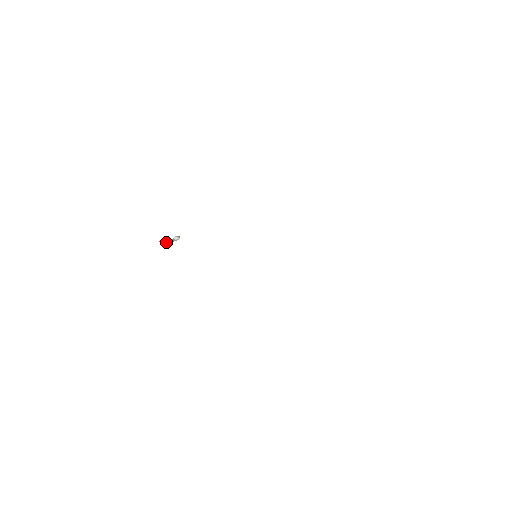
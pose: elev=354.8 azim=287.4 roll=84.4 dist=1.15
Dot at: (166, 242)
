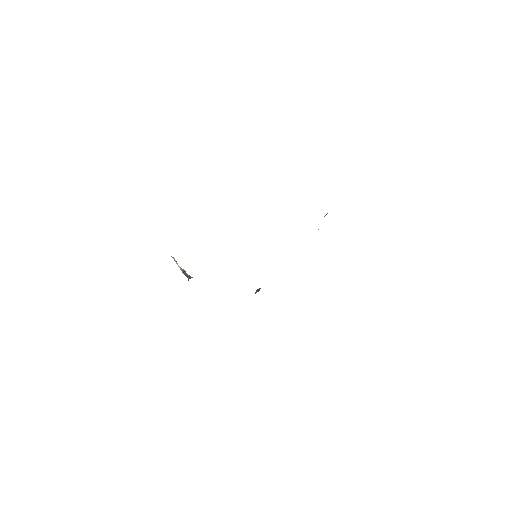
Dot at: (185, 271)
